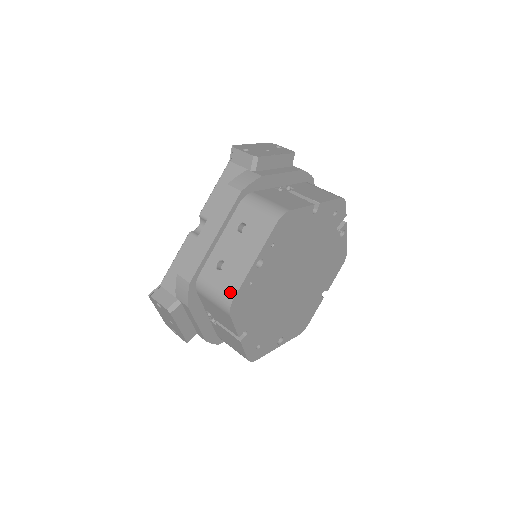
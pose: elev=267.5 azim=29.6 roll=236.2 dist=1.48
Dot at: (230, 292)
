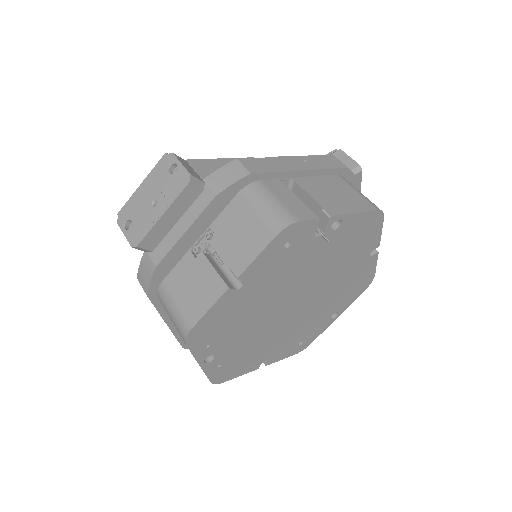
Dot at: occluded
